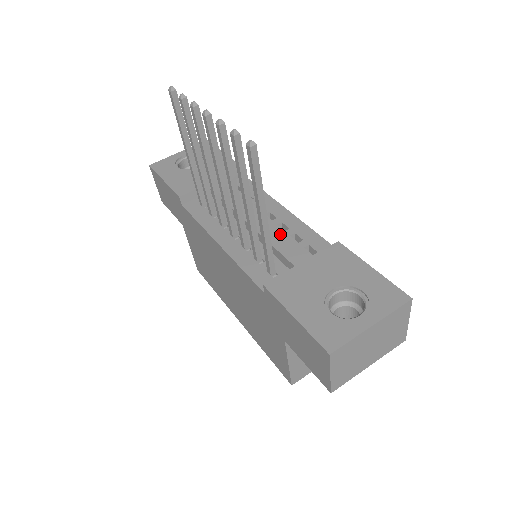
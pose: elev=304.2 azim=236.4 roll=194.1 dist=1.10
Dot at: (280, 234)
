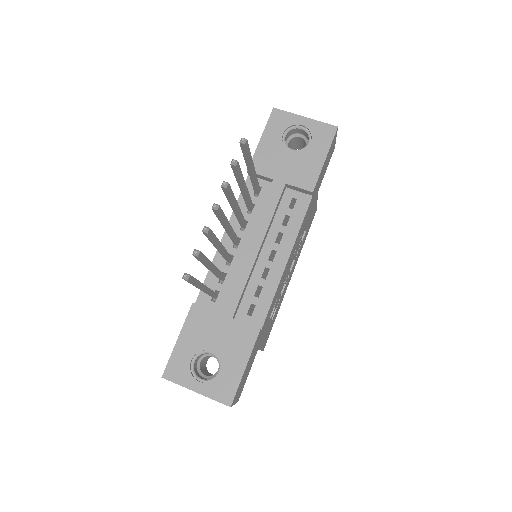
Dot at: (246, 282)
